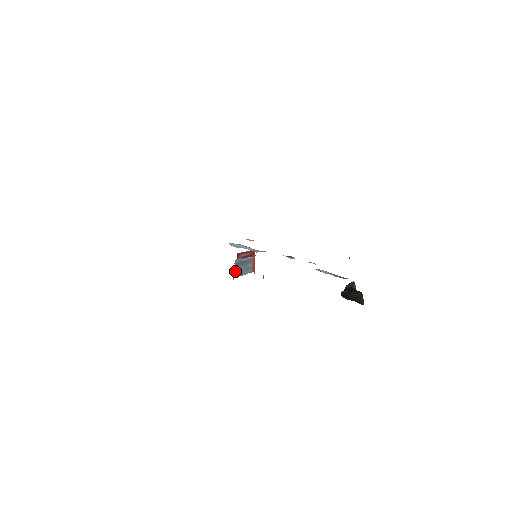
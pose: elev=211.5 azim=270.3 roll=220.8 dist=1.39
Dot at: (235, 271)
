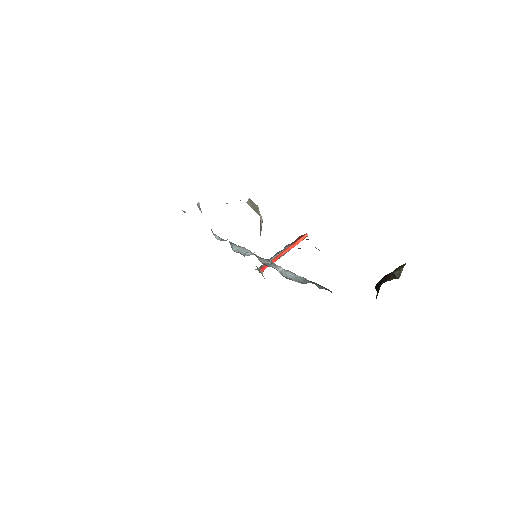
Dot at: occluded
